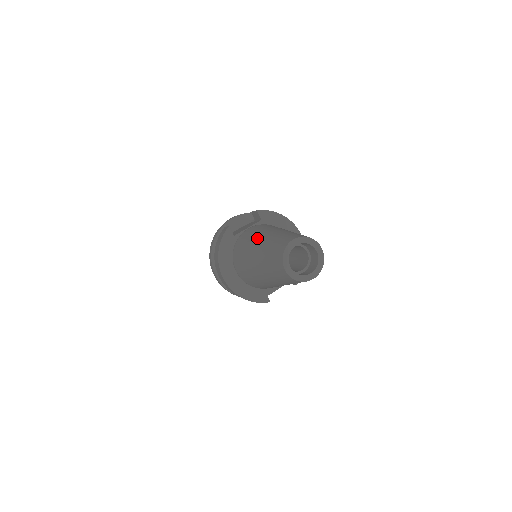
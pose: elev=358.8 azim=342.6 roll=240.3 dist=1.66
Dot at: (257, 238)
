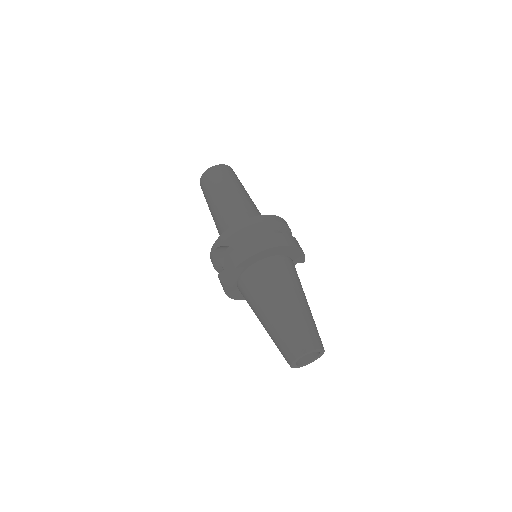
Dot at: (258, 316)
